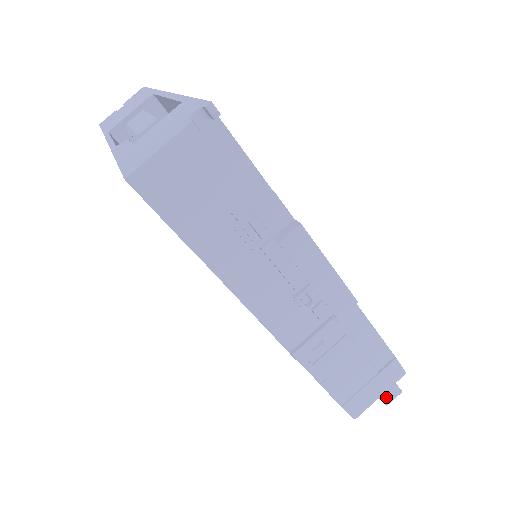
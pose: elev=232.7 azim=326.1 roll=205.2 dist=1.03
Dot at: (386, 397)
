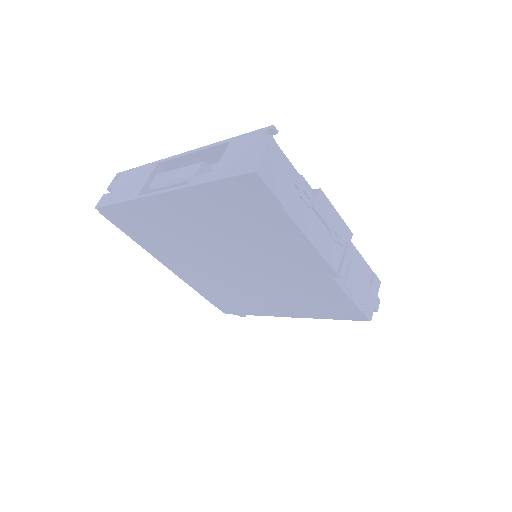
Dot at: (375, 306)
